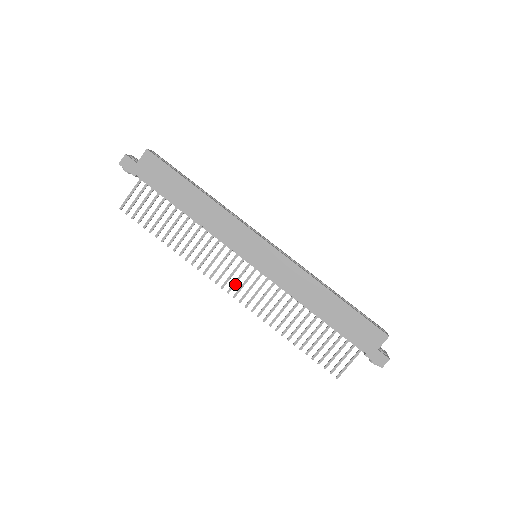
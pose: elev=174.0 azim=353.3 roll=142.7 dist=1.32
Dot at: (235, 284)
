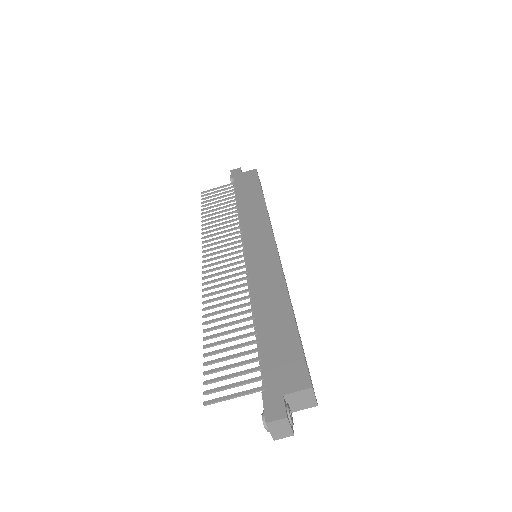
Dot at: (216, 264)
